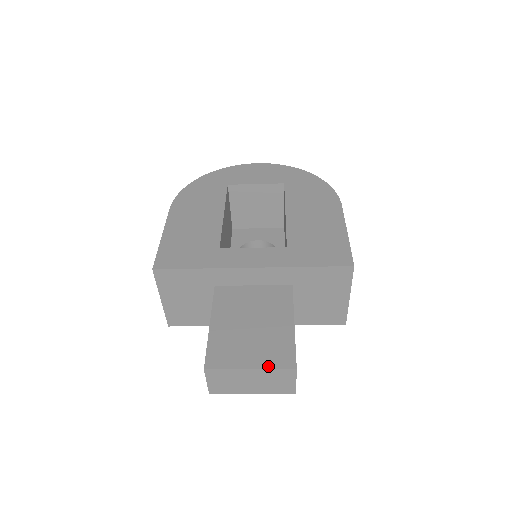
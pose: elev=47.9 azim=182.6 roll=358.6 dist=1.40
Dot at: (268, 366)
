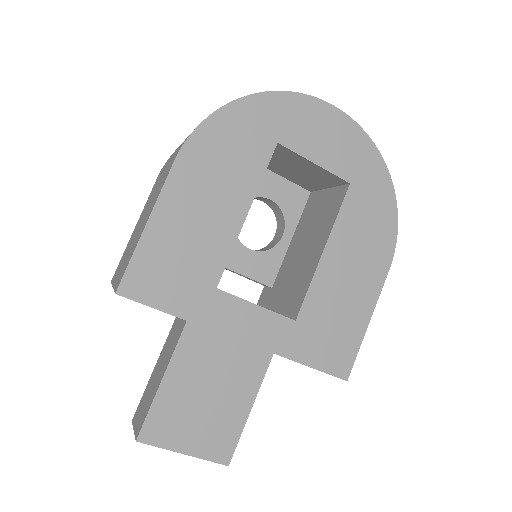
Dot at: (203, 456)
